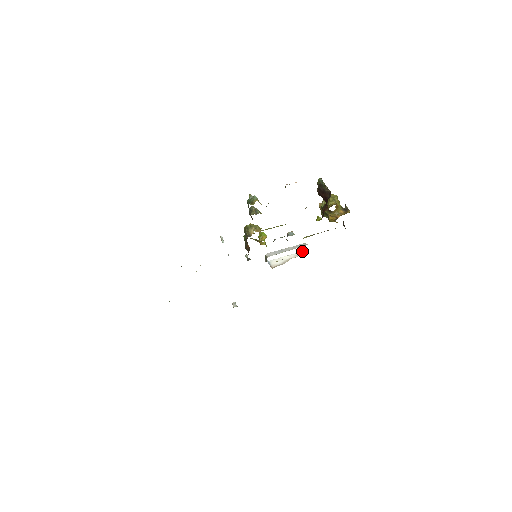
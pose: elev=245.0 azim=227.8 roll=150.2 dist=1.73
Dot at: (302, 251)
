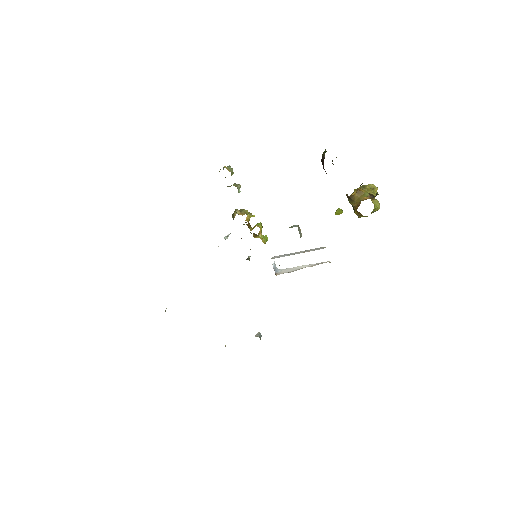
Dot at: occluded
